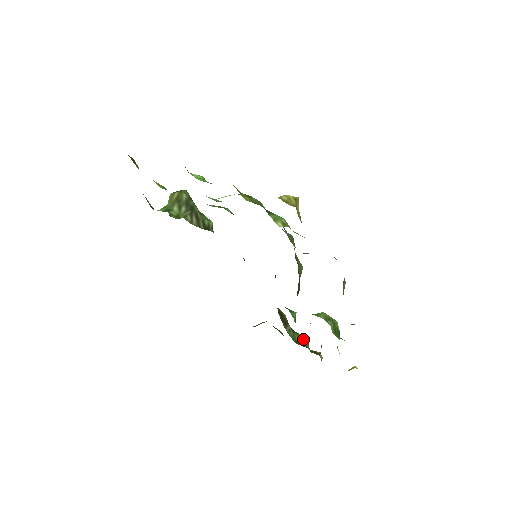
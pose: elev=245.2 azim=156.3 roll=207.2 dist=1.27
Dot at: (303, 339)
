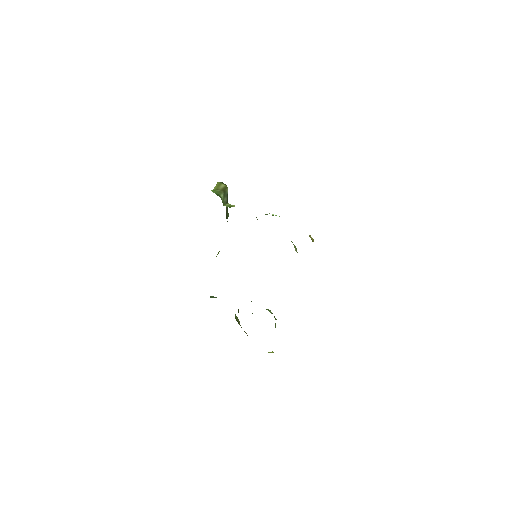
Dot at: occluded
